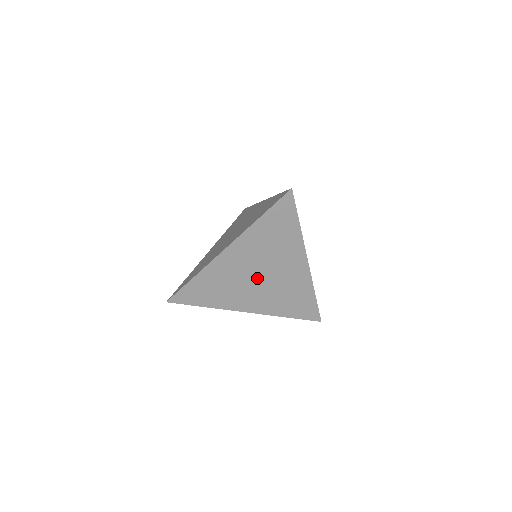
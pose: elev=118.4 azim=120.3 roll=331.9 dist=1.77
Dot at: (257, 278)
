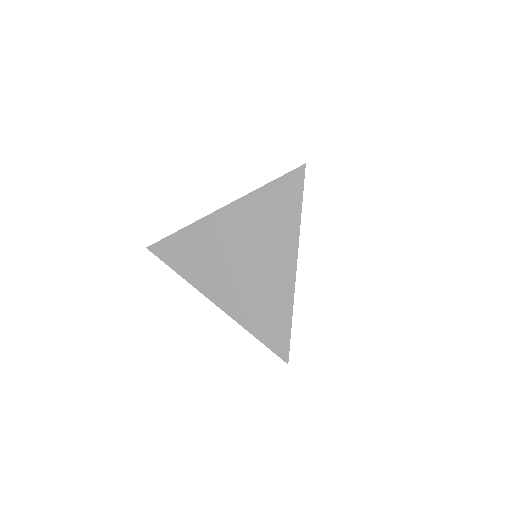
Dot at: (238, 261)
